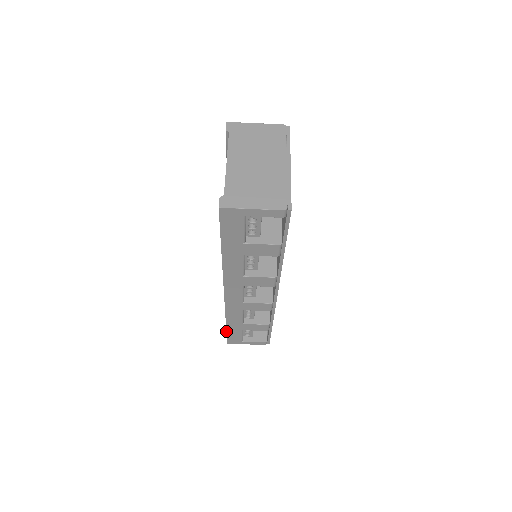
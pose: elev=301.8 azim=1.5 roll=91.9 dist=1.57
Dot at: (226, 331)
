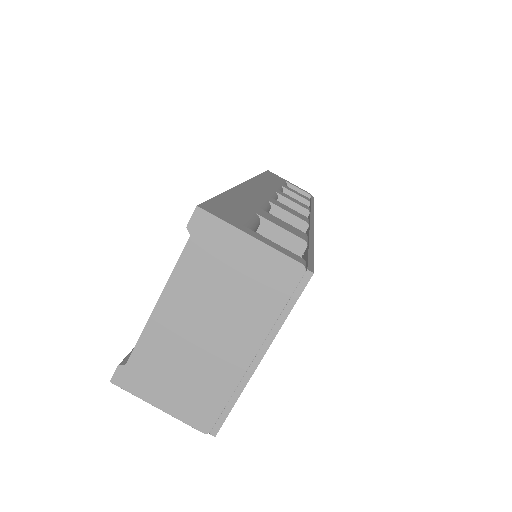
Dot at: occluded
